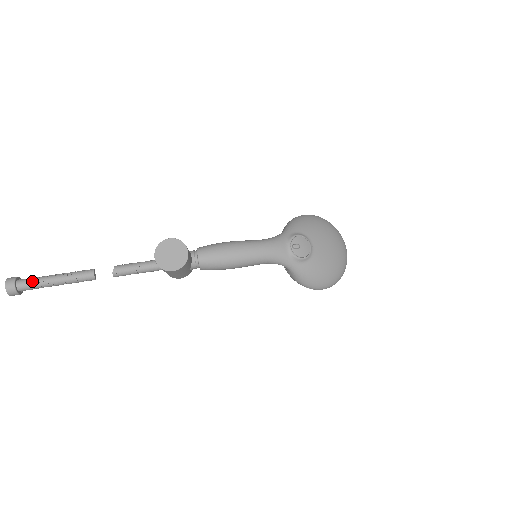
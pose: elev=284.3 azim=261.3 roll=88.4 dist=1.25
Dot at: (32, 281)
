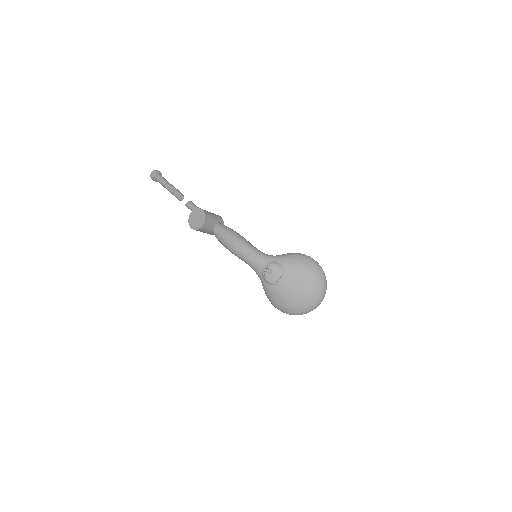
Dot at: (160, 179)
